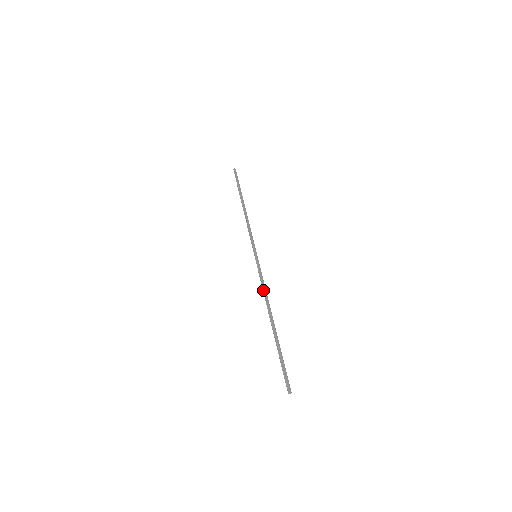
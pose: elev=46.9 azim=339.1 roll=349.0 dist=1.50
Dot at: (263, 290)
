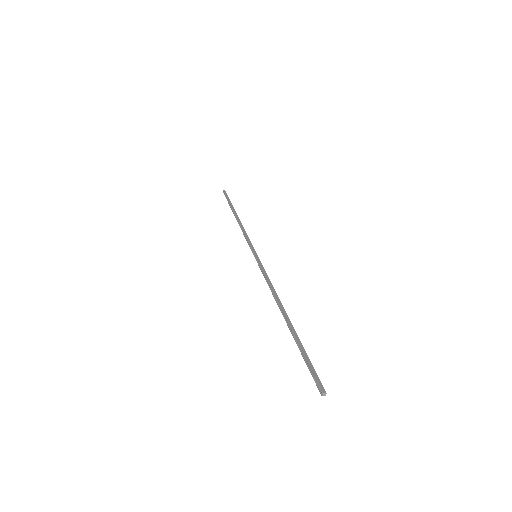
Dot at: (269, 286)
